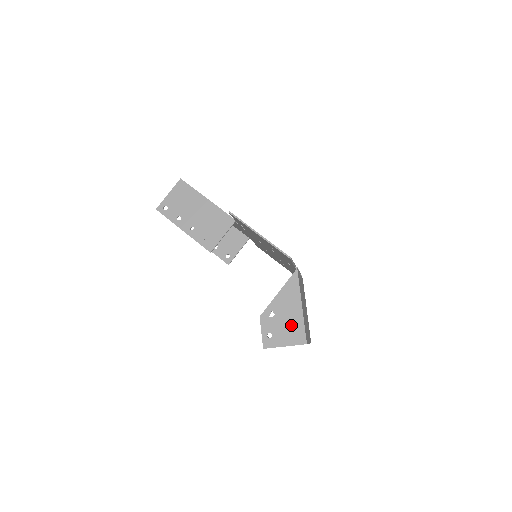
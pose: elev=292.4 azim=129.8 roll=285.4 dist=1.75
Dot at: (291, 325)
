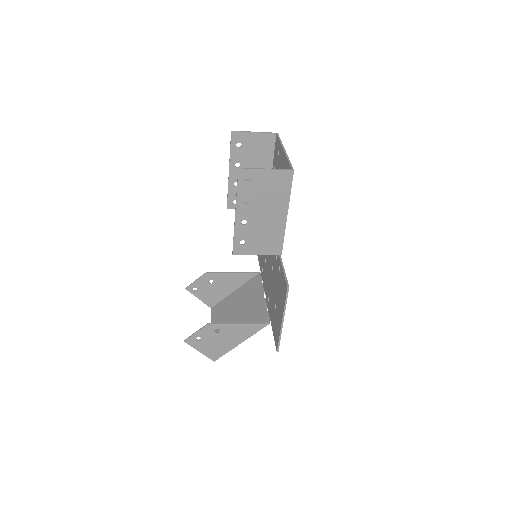
Dot at: (220, 346)
